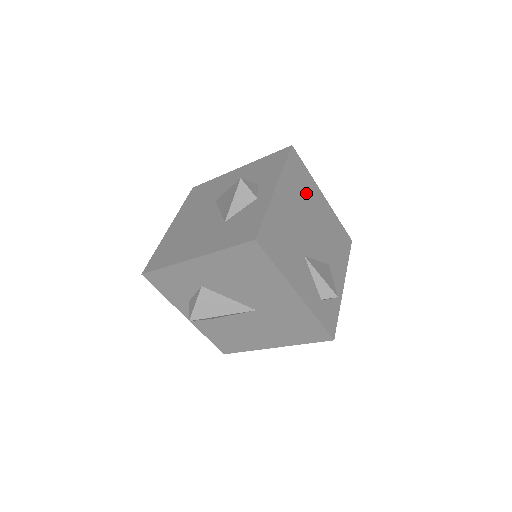
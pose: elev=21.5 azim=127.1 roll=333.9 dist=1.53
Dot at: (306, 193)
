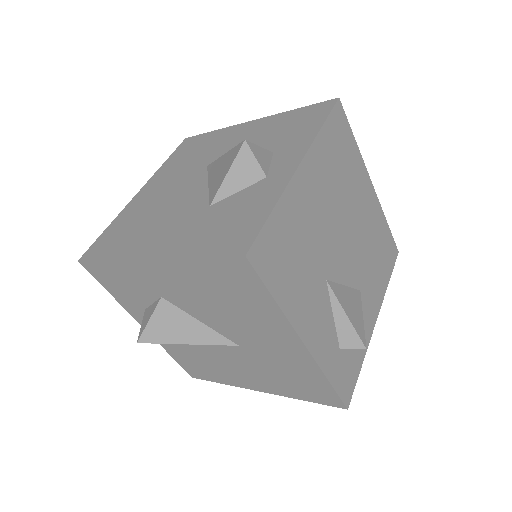
Dot at: (347, 177)
